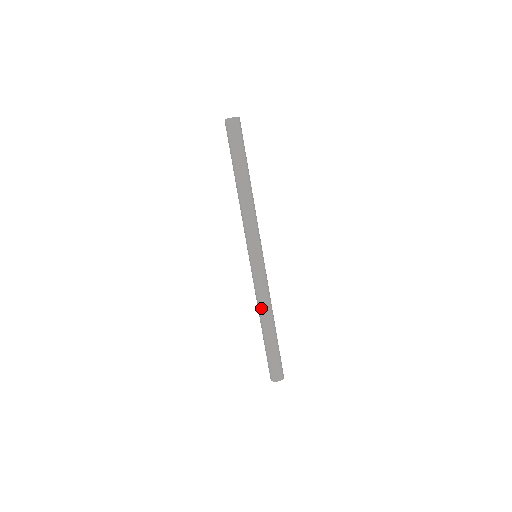
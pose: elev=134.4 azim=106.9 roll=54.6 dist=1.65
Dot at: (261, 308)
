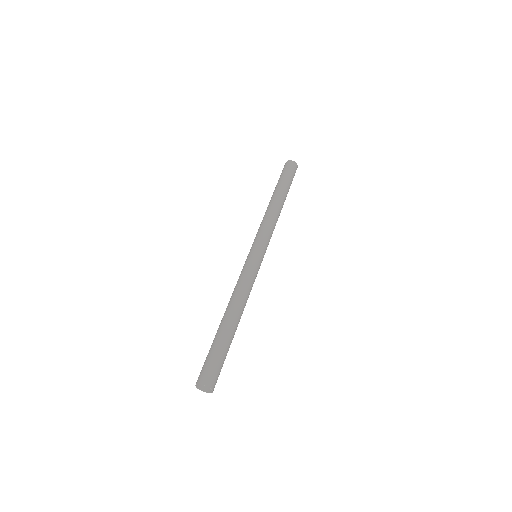
Dot at: (230, 298)
